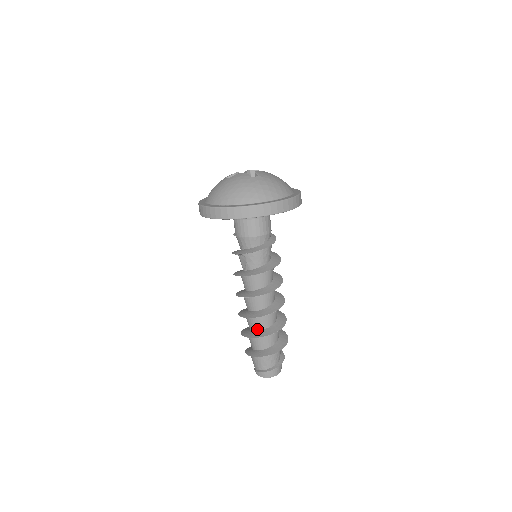
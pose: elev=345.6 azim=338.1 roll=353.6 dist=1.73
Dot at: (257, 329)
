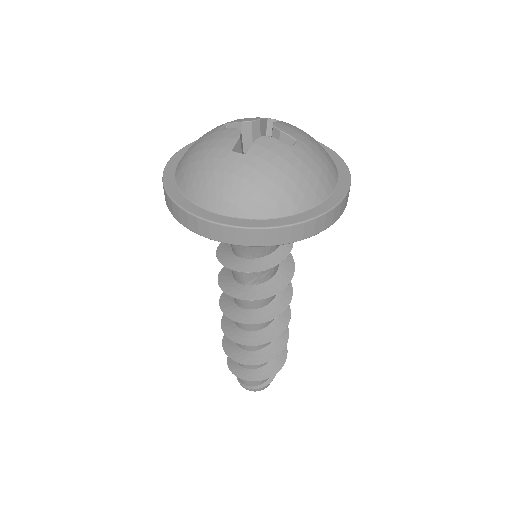
Dot at: (261, 348)
